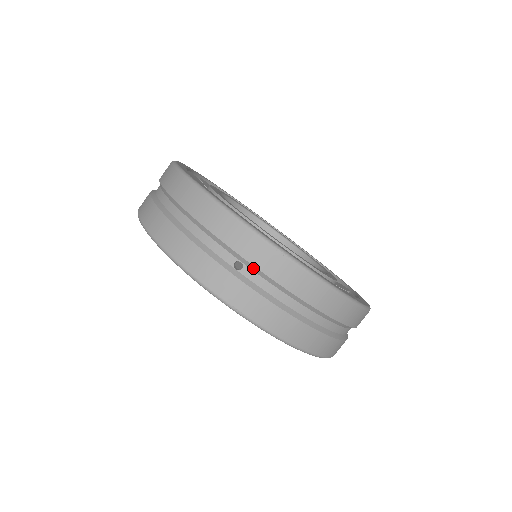
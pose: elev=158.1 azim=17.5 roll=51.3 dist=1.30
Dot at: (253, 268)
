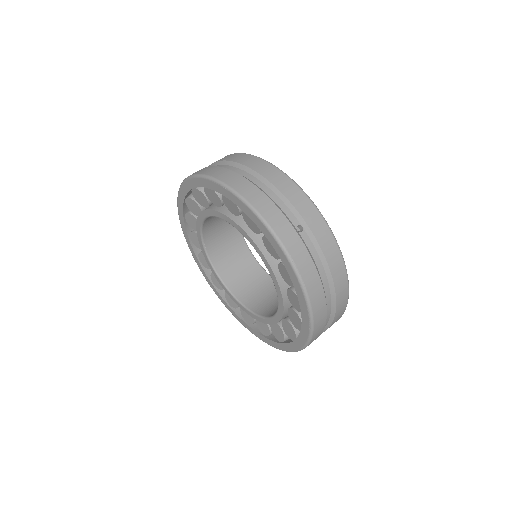
Dot at: (310, 234)
